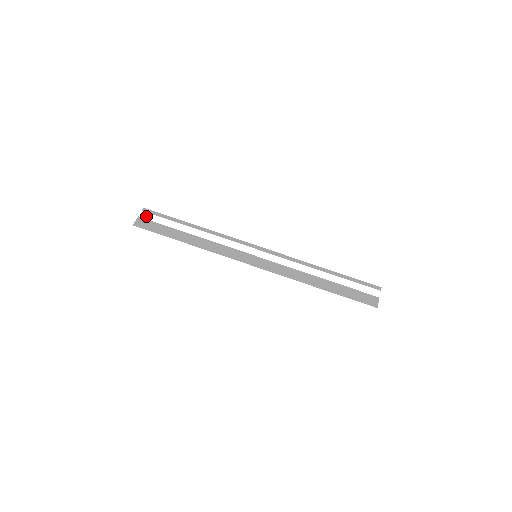
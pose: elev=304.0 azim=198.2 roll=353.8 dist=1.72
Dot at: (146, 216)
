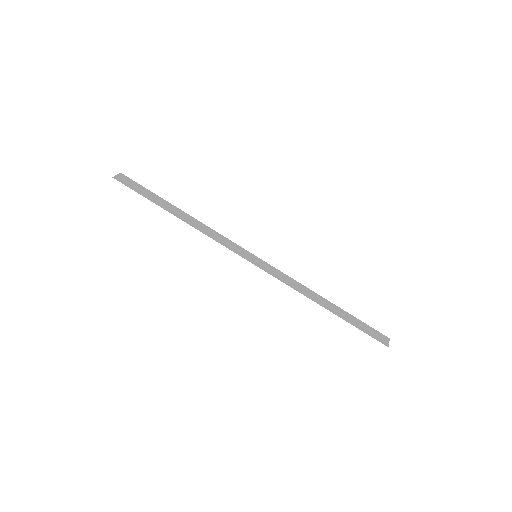
Dot at: (132, 173)
